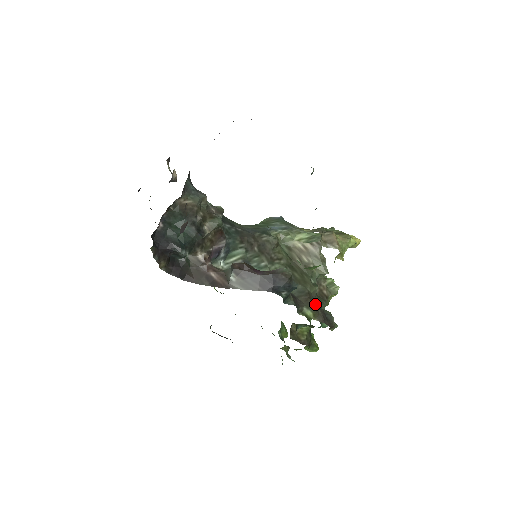
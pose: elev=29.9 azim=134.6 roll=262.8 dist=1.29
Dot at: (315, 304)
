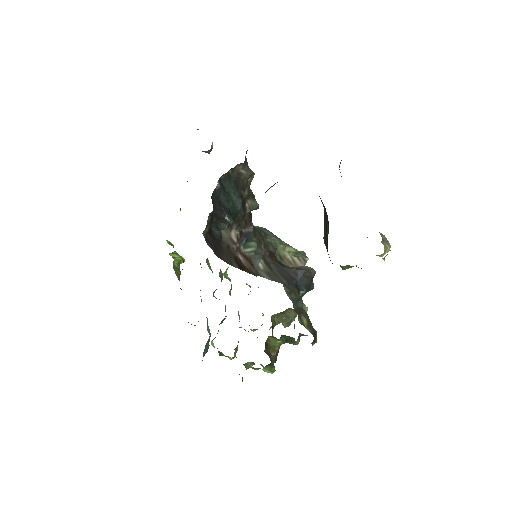
Dot at: occluded
